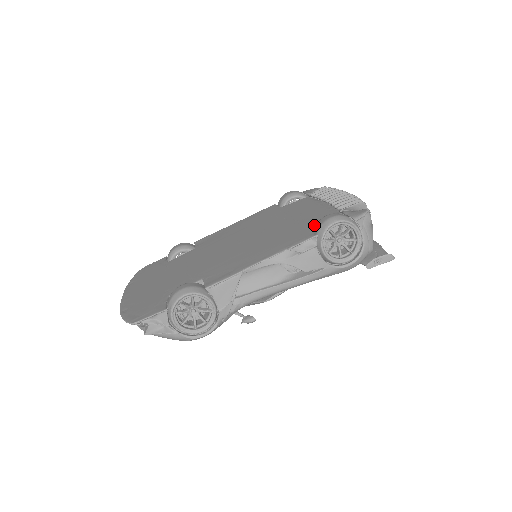
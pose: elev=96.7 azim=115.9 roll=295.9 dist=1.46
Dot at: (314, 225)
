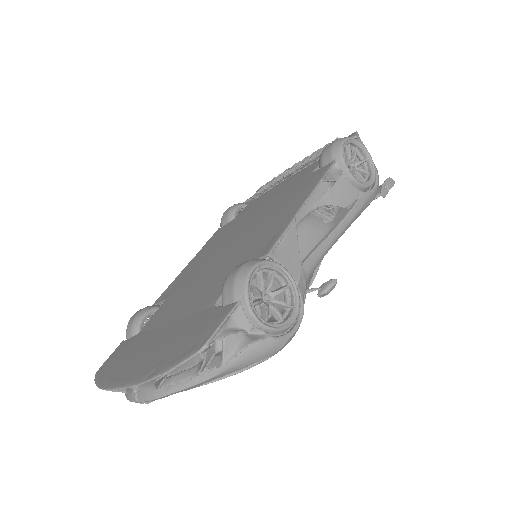
Dot at: (314, 169)
